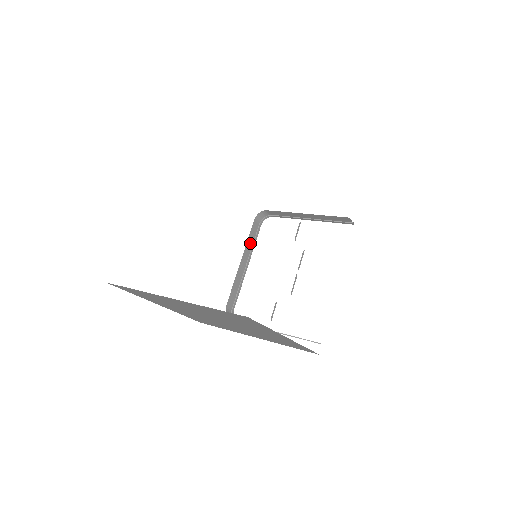
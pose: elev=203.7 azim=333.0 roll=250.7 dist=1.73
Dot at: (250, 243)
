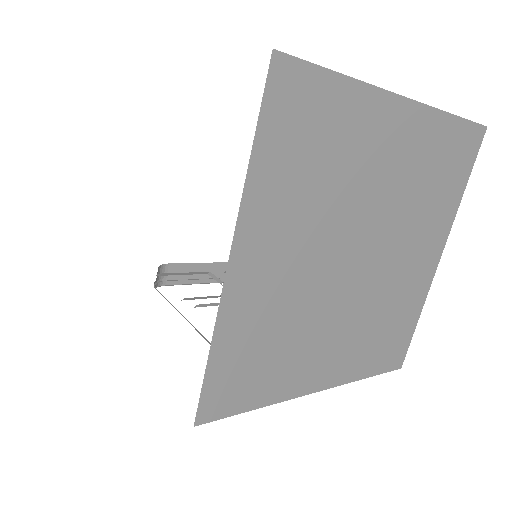
Dot at: occluded
